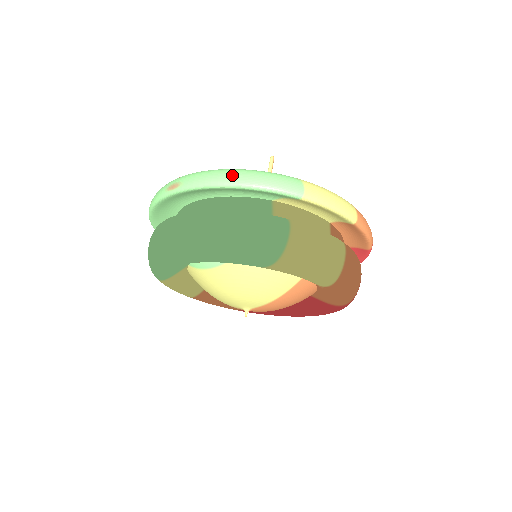
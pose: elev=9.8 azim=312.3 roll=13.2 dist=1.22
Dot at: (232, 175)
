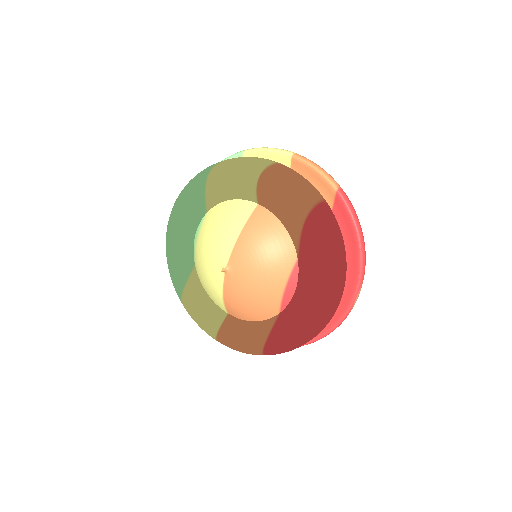
Dot at: occluded
